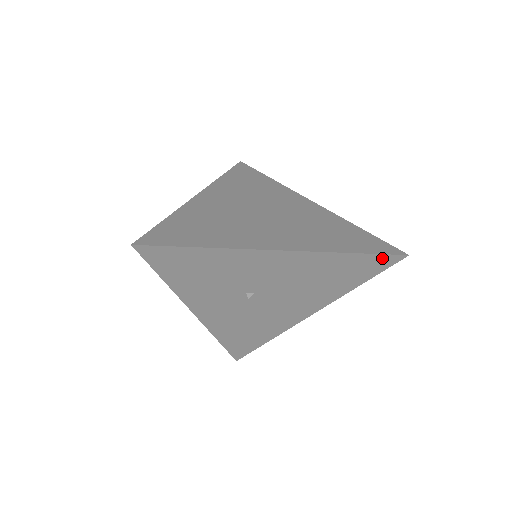
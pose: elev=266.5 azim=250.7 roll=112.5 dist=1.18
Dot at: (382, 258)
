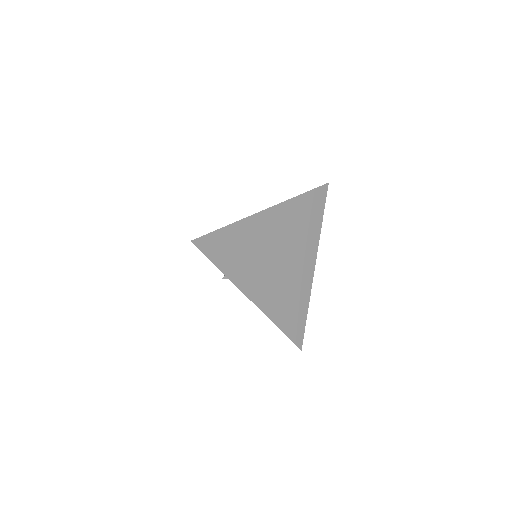
Dot at: (290, 339)
